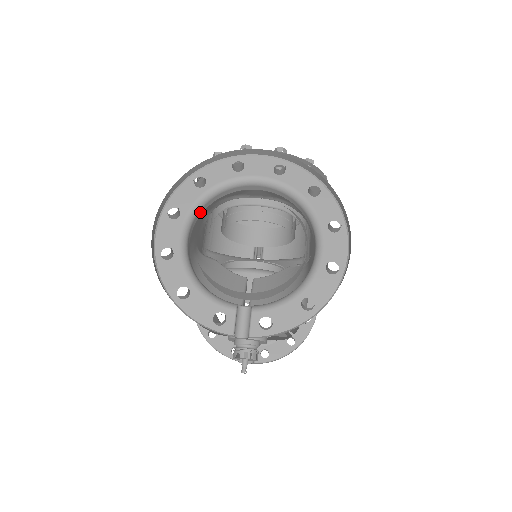
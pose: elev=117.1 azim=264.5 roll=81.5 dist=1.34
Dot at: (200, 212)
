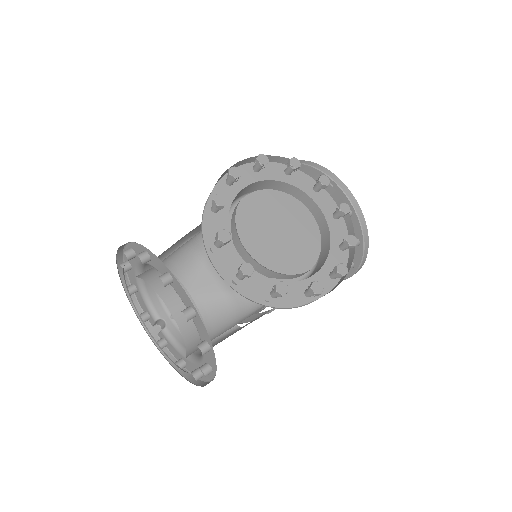
Dot at: occluded
